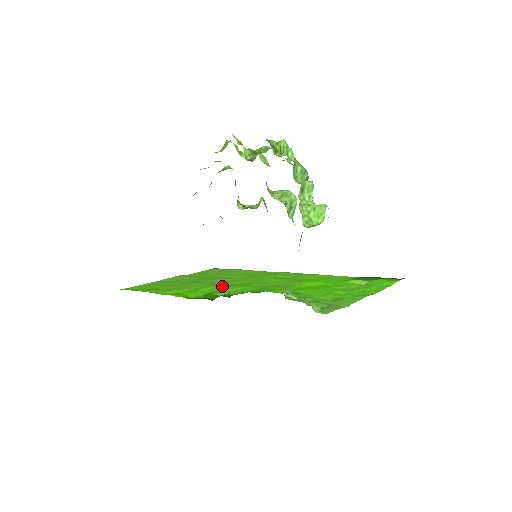
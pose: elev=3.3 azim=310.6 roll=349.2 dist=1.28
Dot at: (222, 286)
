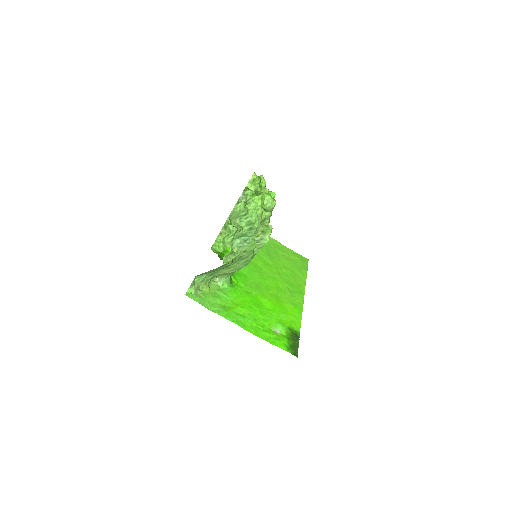
Dot at: occluded
